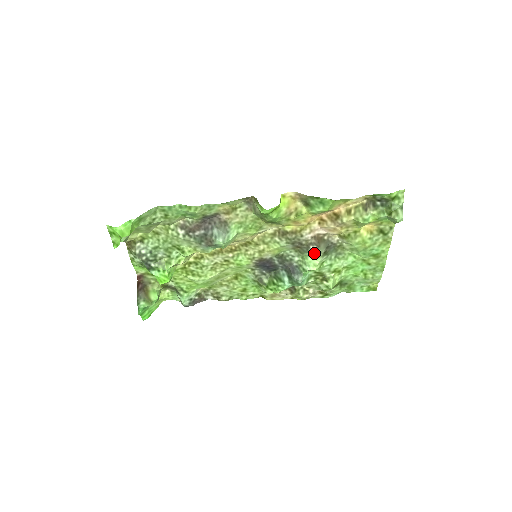
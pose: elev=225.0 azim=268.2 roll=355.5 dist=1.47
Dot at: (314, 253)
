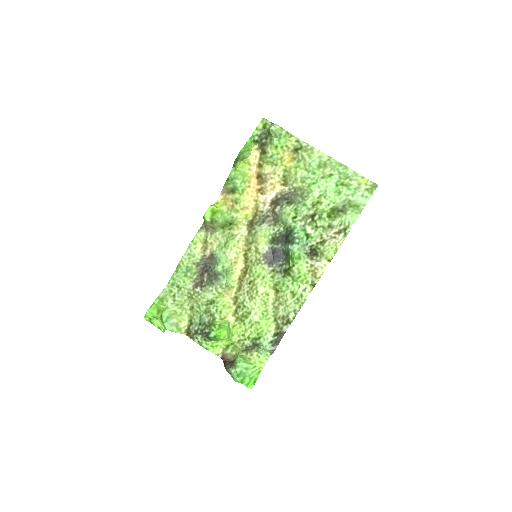
Dot at: (281, 211)
